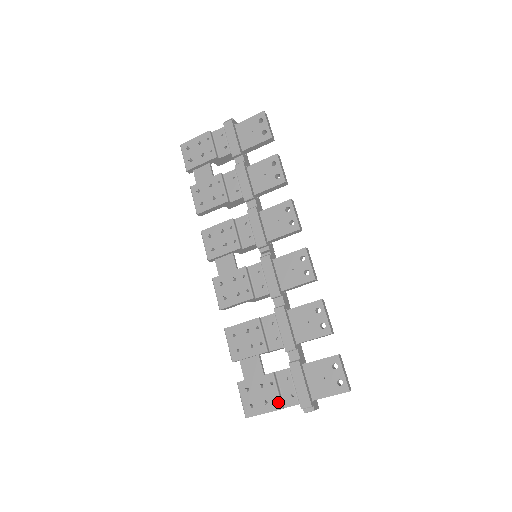
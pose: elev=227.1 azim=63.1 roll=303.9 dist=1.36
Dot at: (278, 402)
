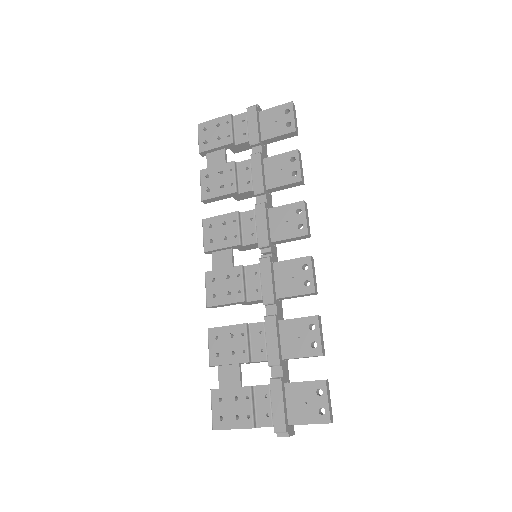
Dot at: (250, 420)
